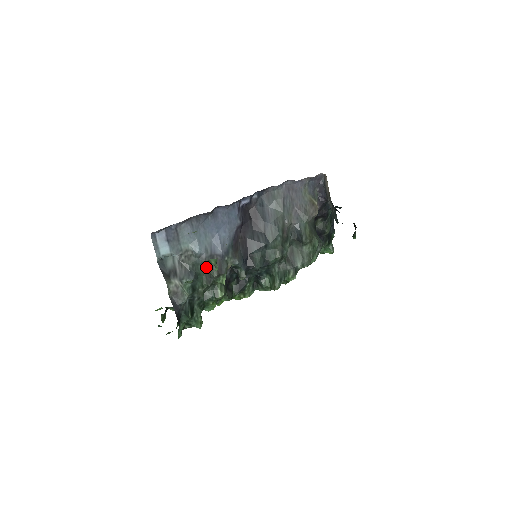
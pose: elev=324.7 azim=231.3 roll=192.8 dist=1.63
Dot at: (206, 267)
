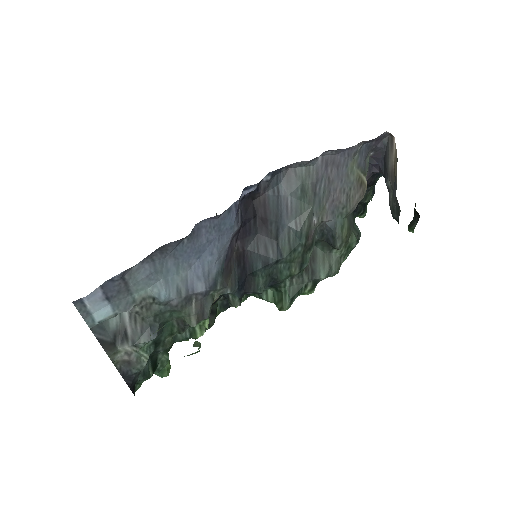
Dot at: (178, 313)
